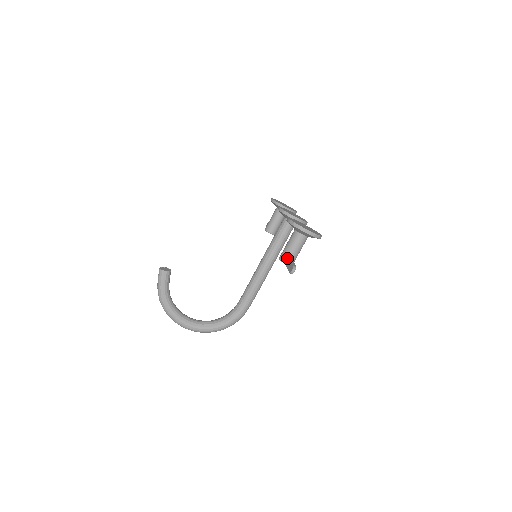
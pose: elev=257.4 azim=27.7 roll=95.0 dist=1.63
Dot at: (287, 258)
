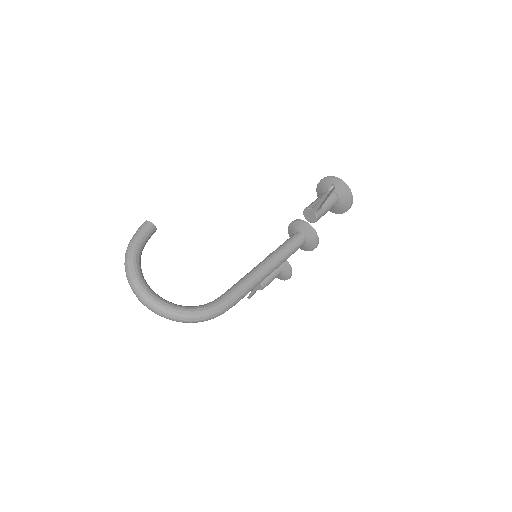
Dot at: occluded
